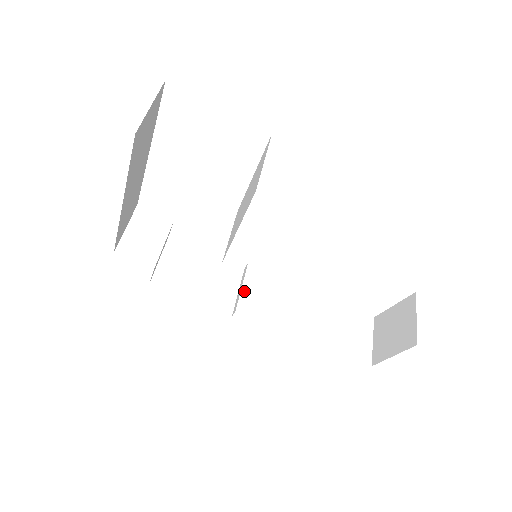
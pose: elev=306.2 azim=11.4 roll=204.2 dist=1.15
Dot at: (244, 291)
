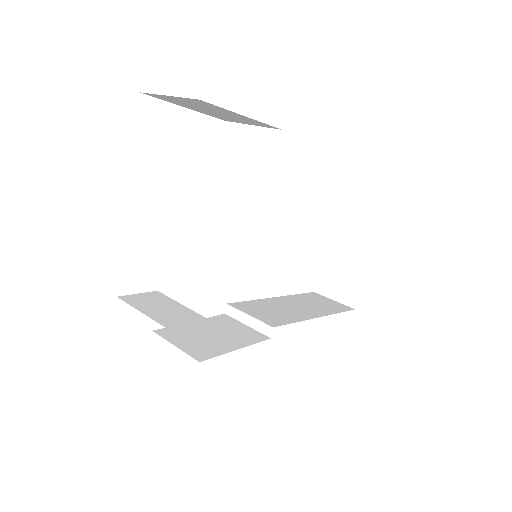
Dot at: (254, 316)
